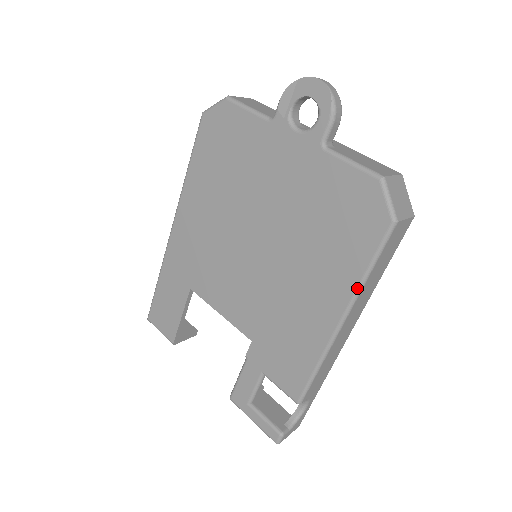
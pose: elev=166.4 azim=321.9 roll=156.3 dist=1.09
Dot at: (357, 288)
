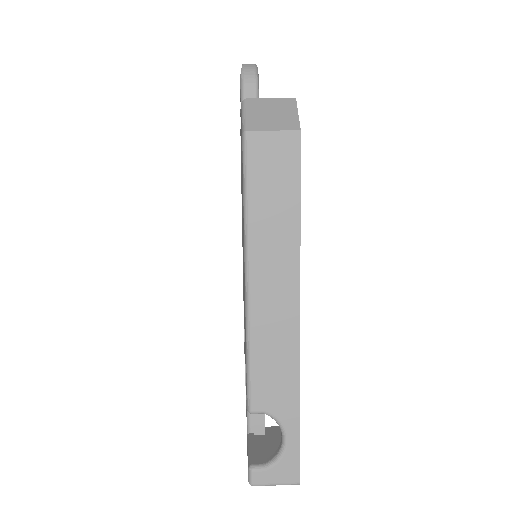
Dot at: (244, 226)
